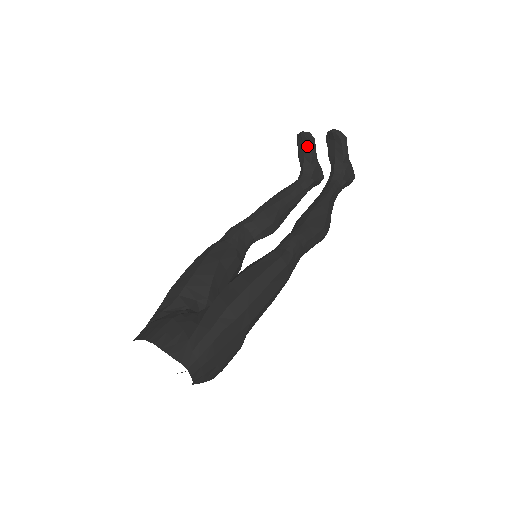
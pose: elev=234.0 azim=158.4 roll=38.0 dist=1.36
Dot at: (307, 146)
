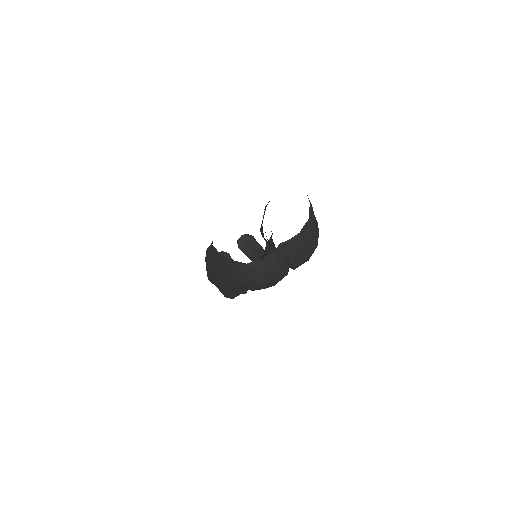
Dot at: occluded
